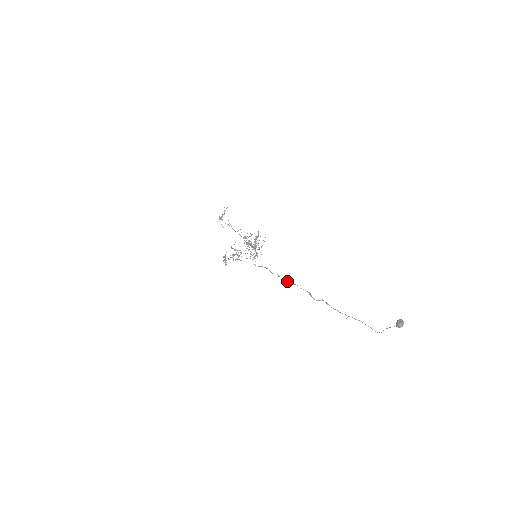
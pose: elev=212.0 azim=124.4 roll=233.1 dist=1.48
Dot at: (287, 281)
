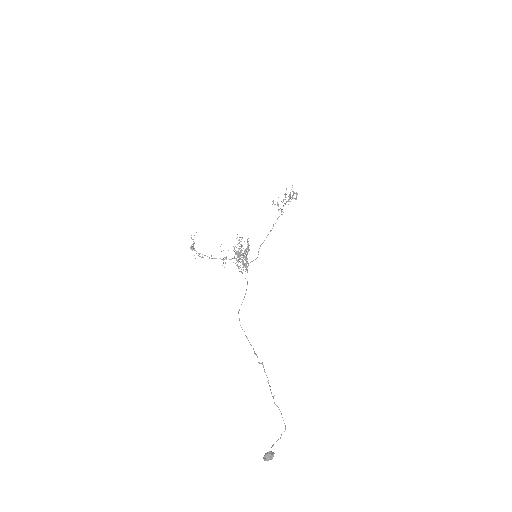
Dot at: occluded
